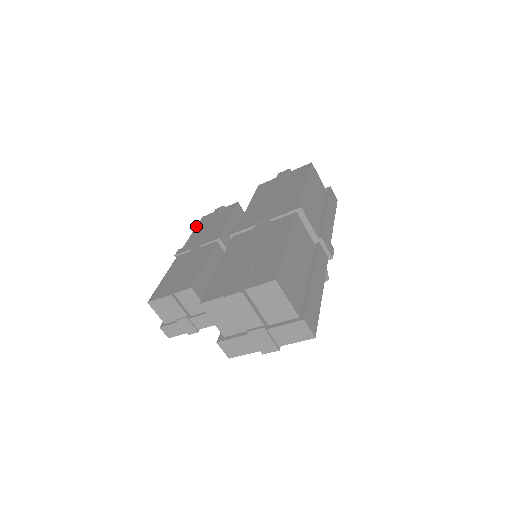
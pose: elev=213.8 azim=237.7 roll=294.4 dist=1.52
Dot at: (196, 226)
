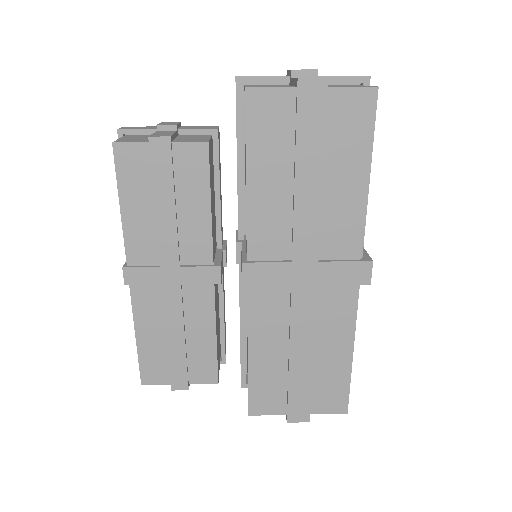
Dot at: (117, 185)
